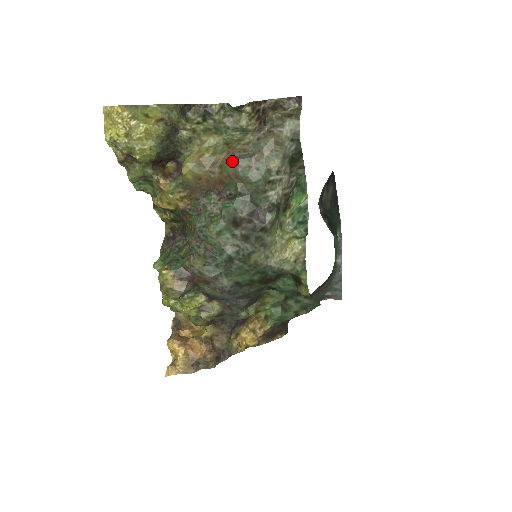
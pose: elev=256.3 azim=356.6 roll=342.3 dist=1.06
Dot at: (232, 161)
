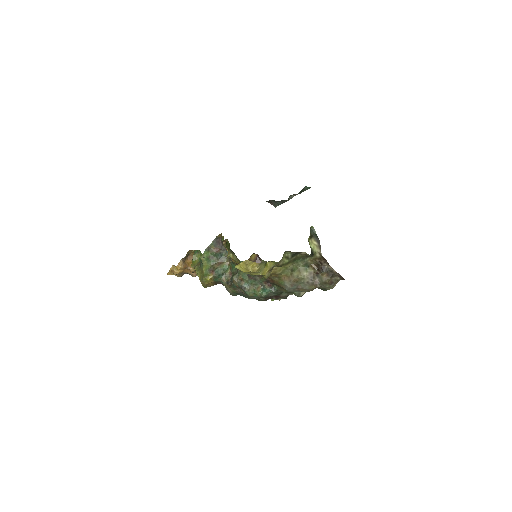
Dot at: (287, 285)
